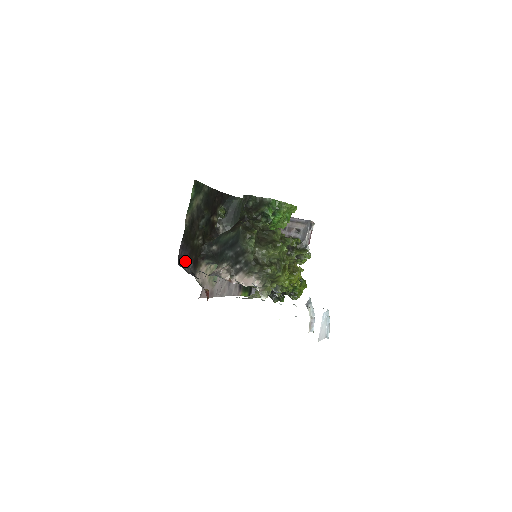
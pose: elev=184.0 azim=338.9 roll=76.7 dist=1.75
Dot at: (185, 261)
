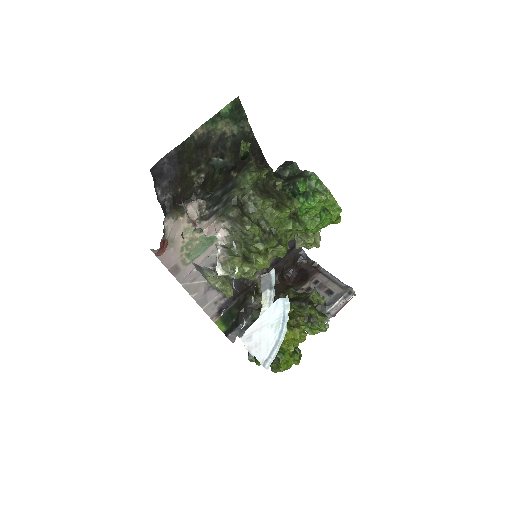
Dot at: (164, 181)
